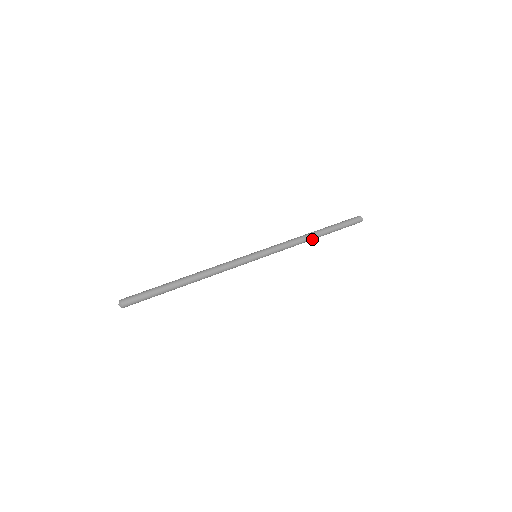
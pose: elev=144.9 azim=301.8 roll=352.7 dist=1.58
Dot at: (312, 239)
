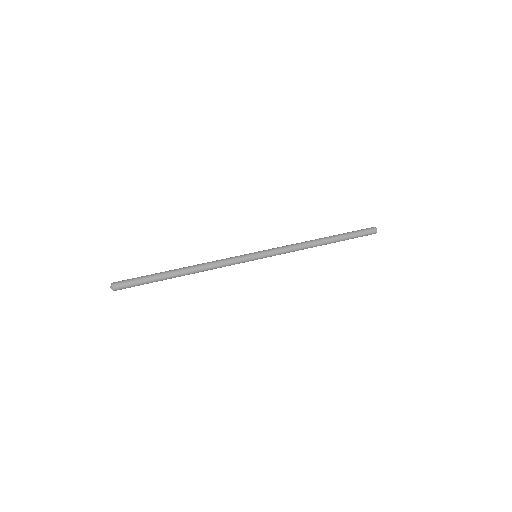
Dot at: occluded
